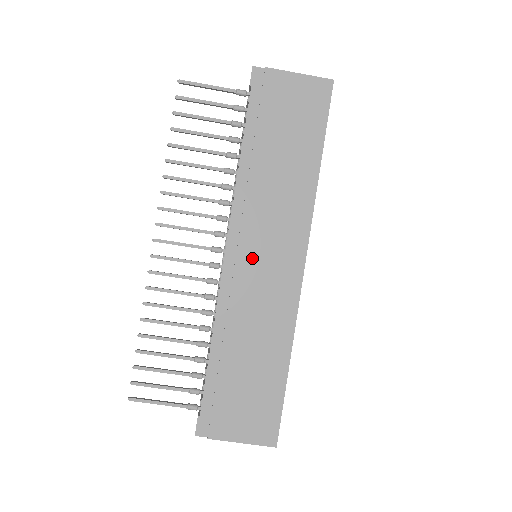
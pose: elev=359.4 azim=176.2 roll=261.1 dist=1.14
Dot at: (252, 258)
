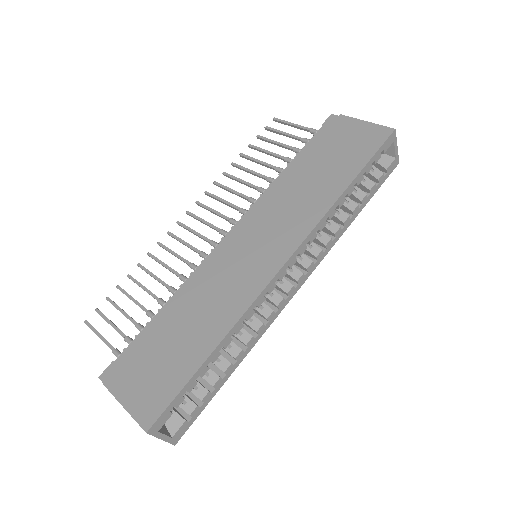
Dot at: (243, 243)
